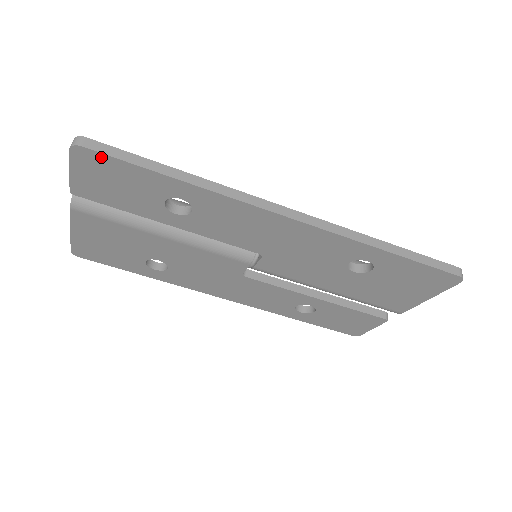
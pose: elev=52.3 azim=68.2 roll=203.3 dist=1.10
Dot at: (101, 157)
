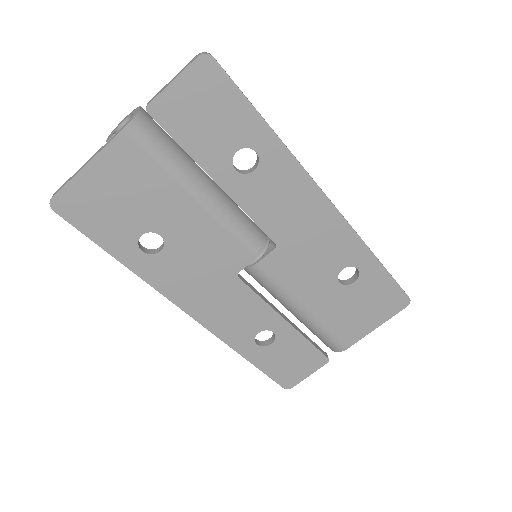
Dot at: (222, 77)
